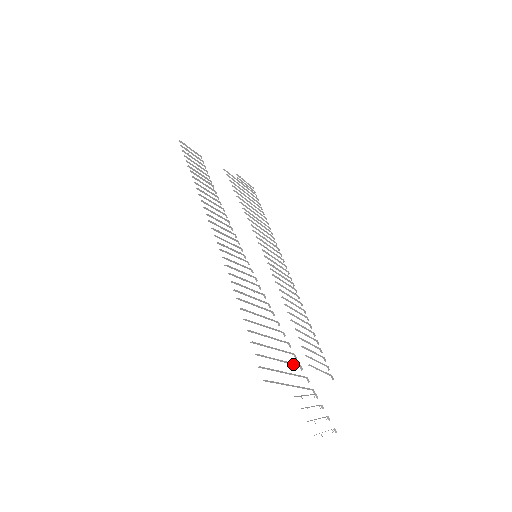
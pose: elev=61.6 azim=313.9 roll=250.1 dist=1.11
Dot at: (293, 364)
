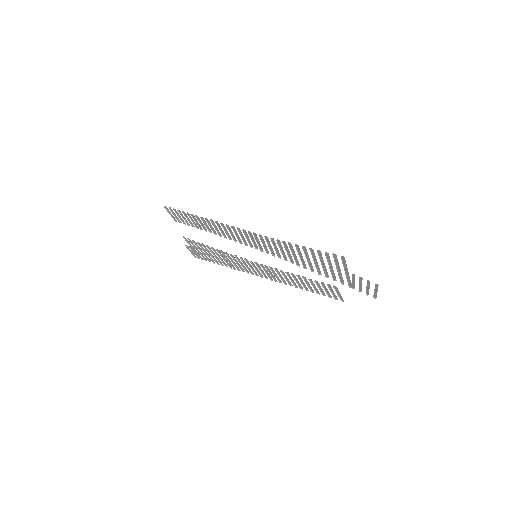
Dot at: (332, 276)
